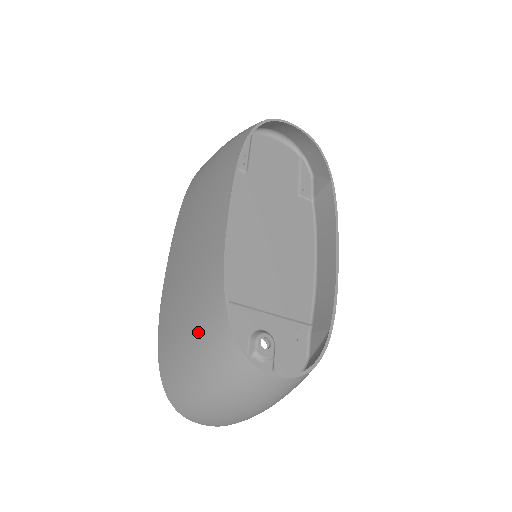
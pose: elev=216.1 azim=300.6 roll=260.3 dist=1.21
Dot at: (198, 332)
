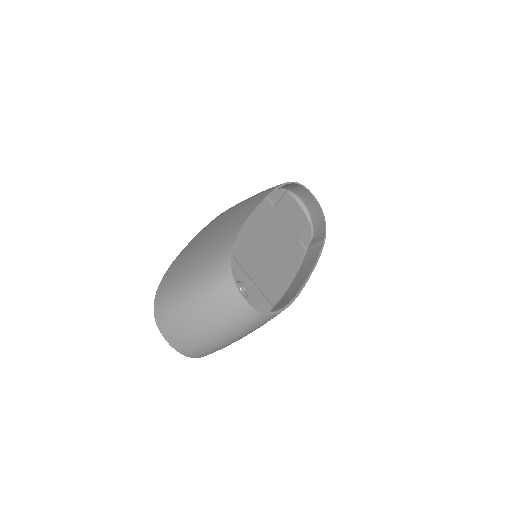
Dot at: (205, 259)
